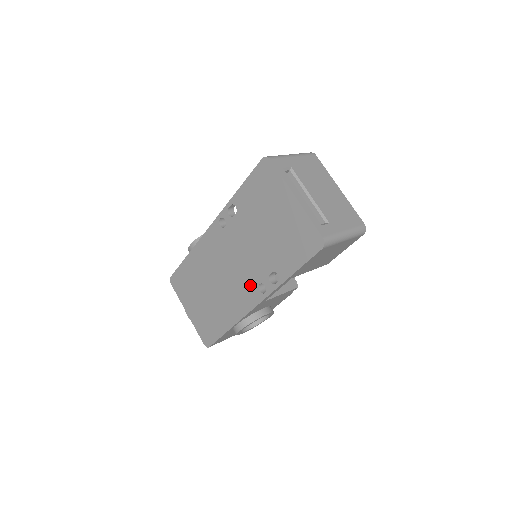
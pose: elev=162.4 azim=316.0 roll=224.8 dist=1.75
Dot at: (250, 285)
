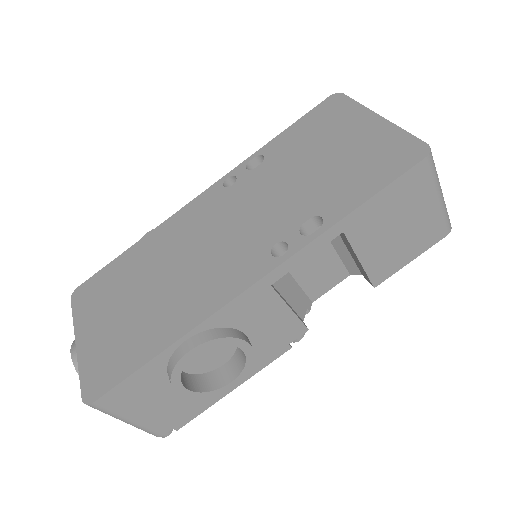
Dot at: (253, 251)
